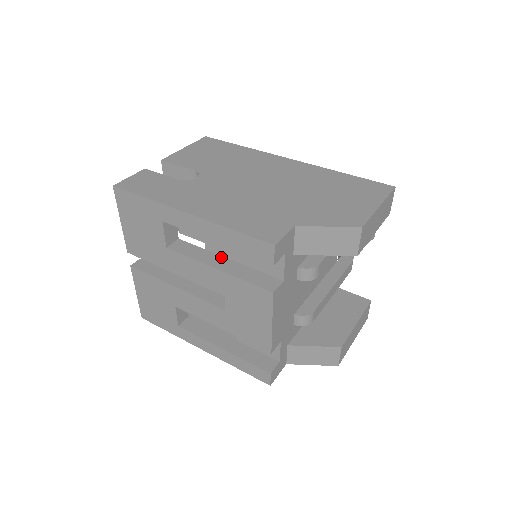
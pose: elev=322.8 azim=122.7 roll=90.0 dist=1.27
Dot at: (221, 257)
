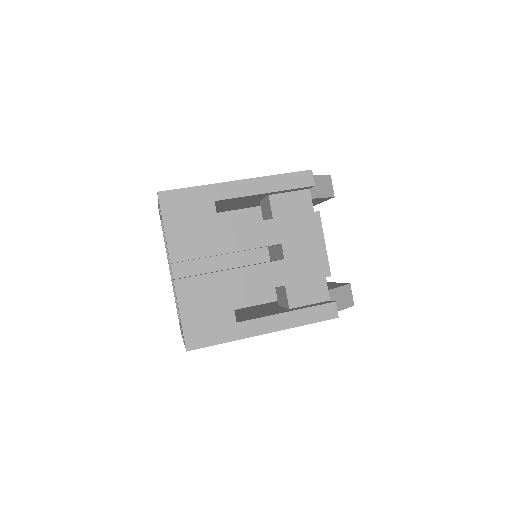
Dot at: occluded
